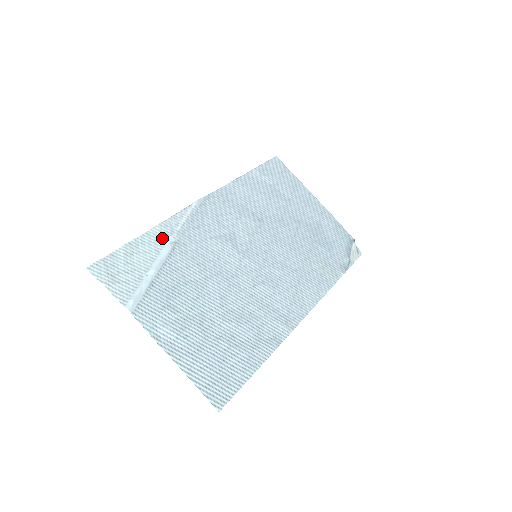
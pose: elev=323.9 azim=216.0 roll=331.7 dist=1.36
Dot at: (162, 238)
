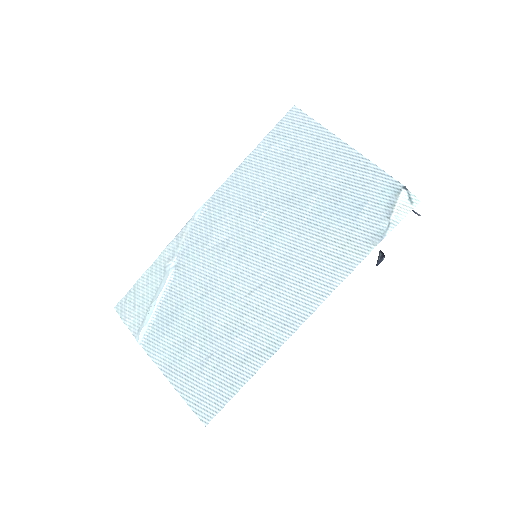
Dot at: (165, 264)
